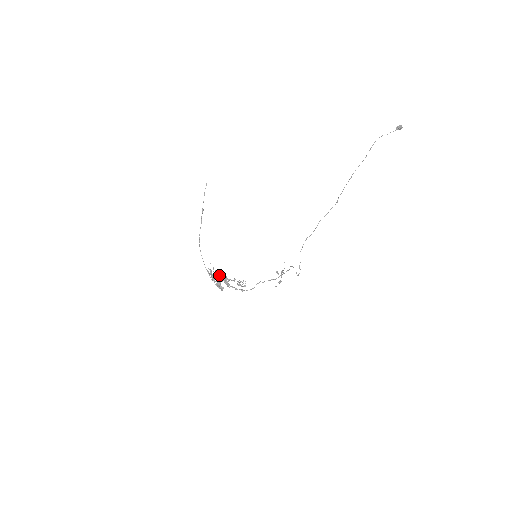
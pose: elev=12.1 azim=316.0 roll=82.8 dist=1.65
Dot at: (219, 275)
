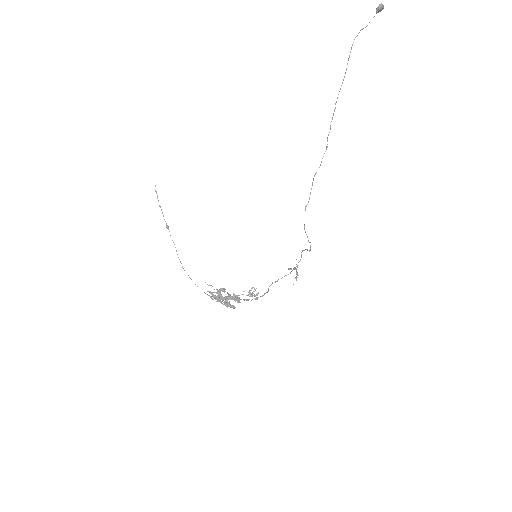
Dot at: (222, 291)
